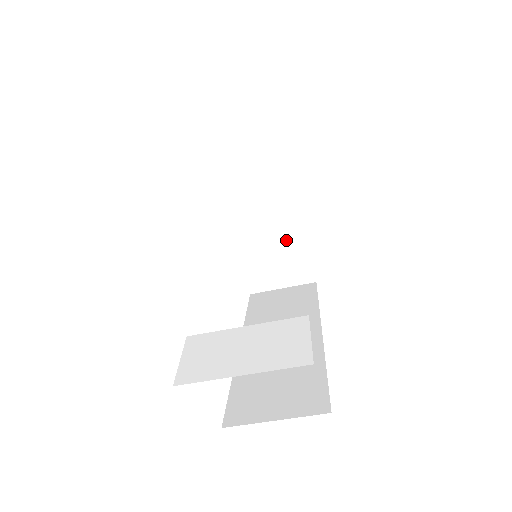
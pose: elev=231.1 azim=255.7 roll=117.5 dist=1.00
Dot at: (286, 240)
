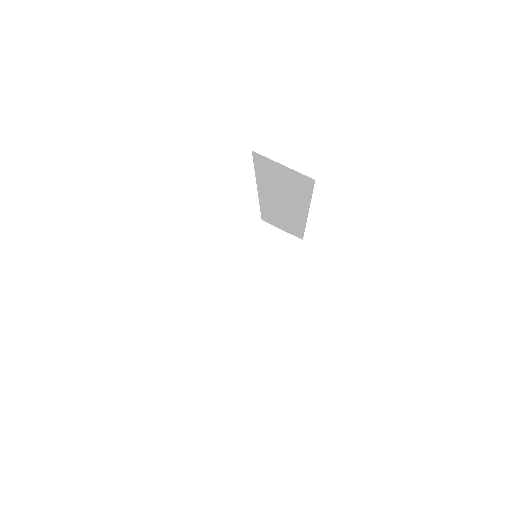
Dot at: (259, 295)
